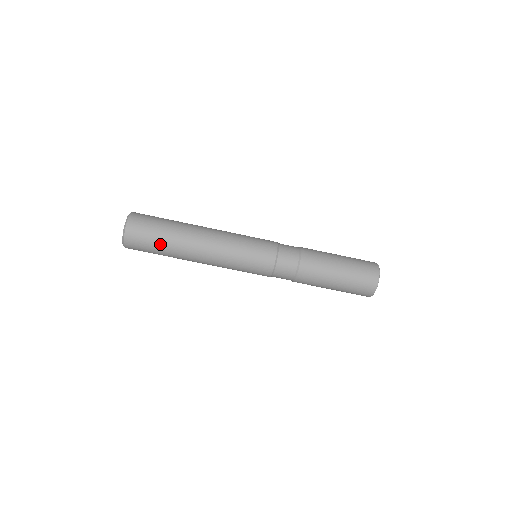
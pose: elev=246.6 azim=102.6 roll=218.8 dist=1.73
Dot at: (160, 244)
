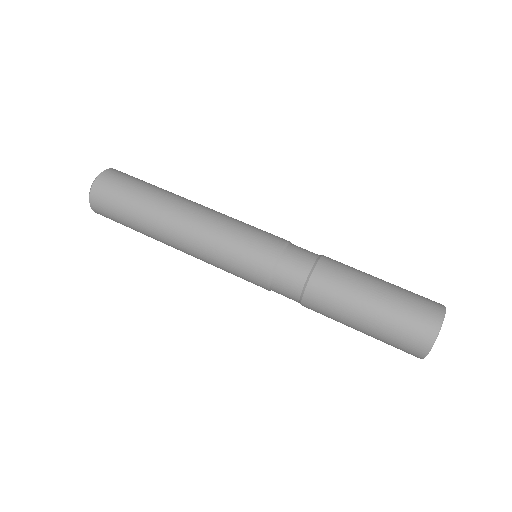
Dot at: (139, 190)
